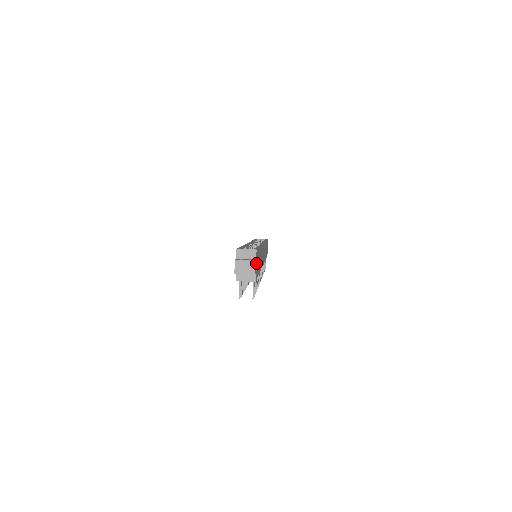
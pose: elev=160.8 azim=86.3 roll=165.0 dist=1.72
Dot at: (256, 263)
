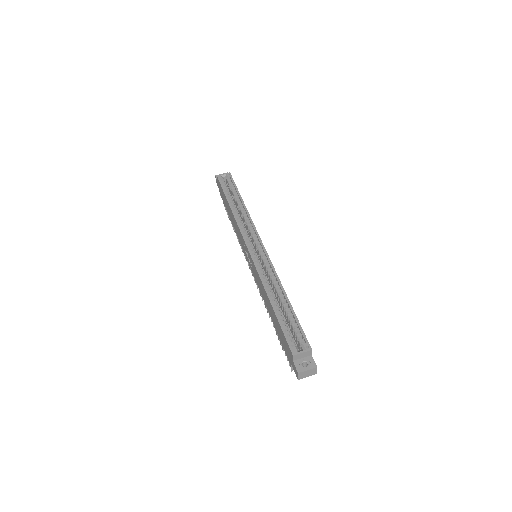
Dot at: (310, 355)
